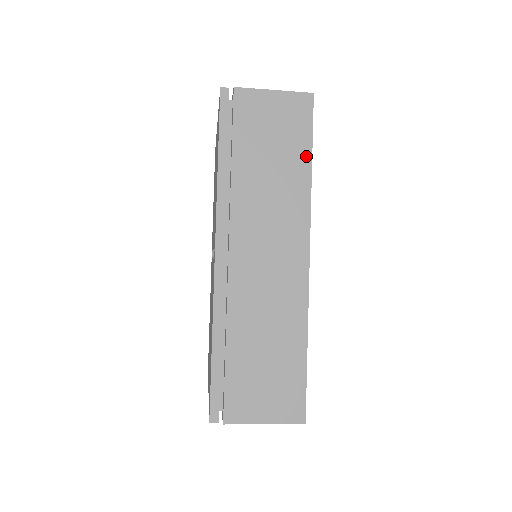
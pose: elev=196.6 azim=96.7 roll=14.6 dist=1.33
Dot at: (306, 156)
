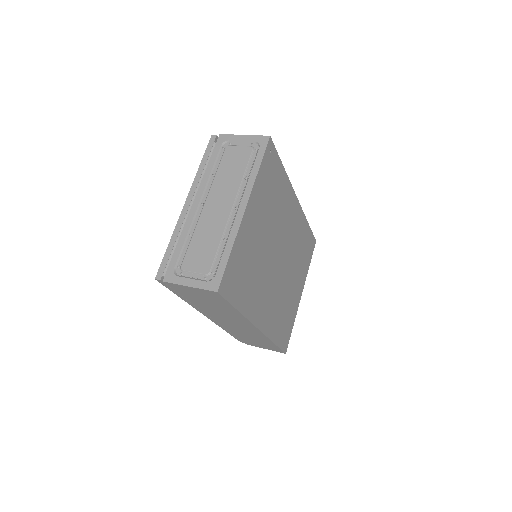
Dot at: (232, 308)
